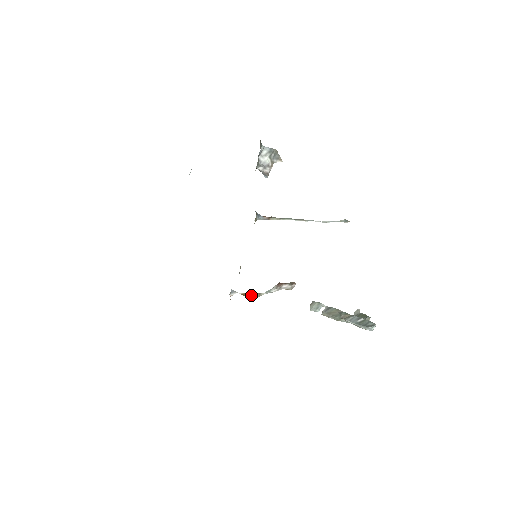
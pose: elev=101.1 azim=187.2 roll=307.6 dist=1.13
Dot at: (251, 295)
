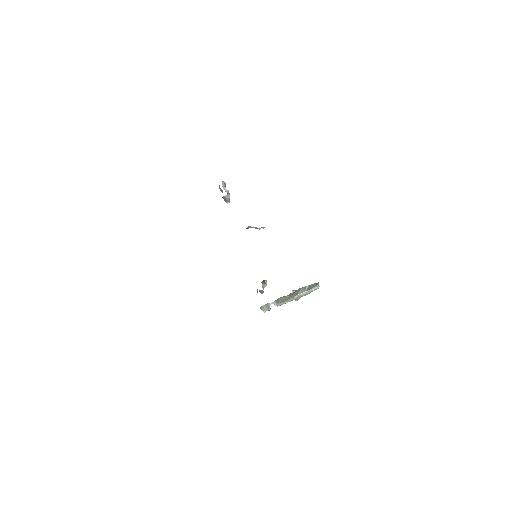
Dot at: (261, 292)
